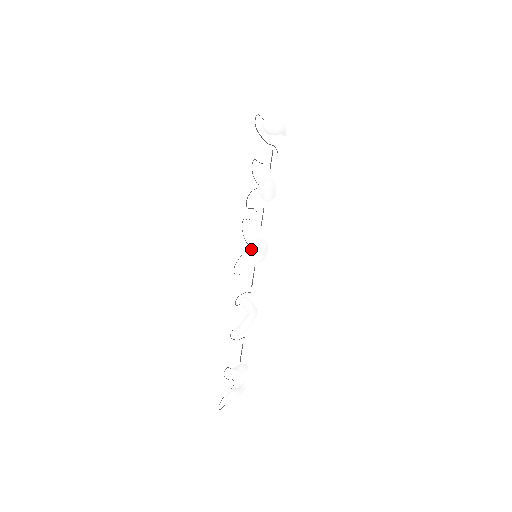
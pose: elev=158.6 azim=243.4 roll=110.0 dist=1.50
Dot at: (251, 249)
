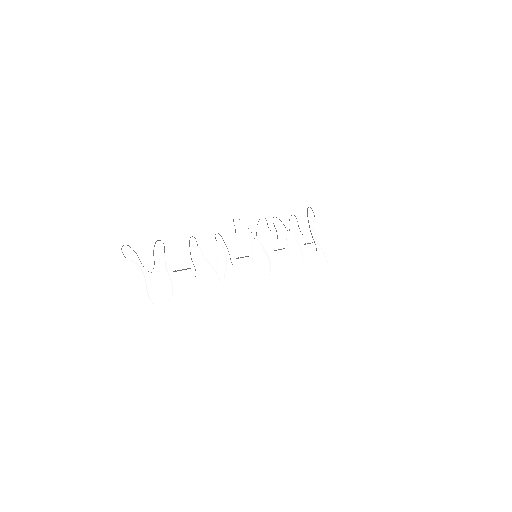
Dot at: (256, 240)
